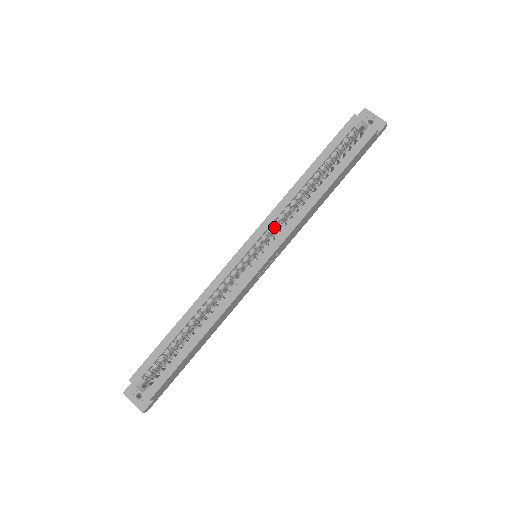
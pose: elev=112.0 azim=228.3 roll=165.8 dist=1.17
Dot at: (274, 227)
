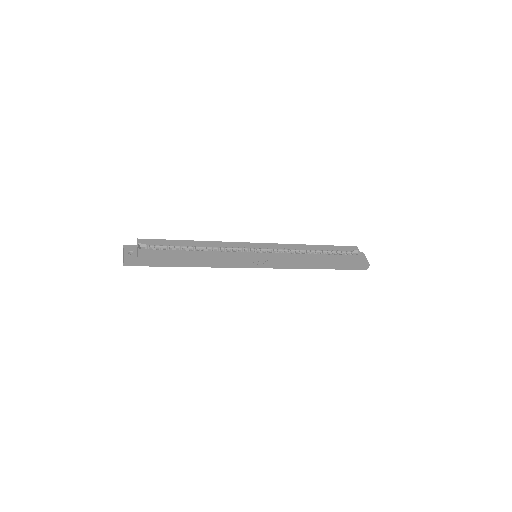
Dot at: (278, 251)
